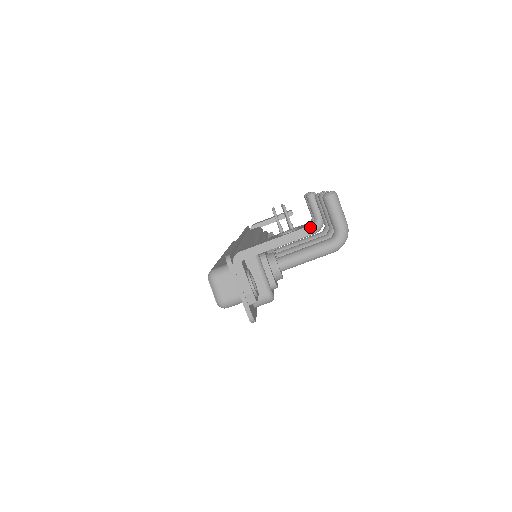
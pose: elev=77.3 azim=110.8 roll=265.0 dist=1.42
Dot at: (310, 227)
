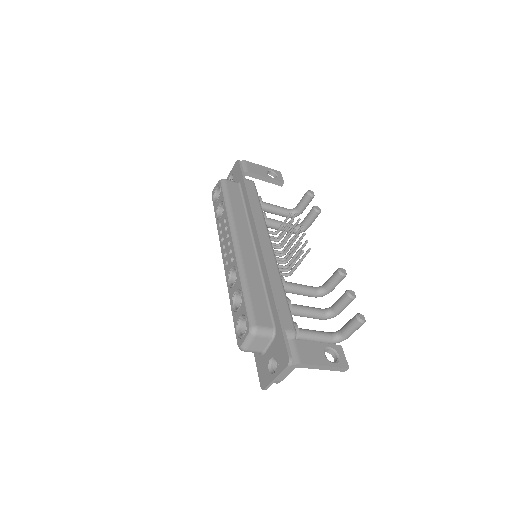
Dot at: occluded
